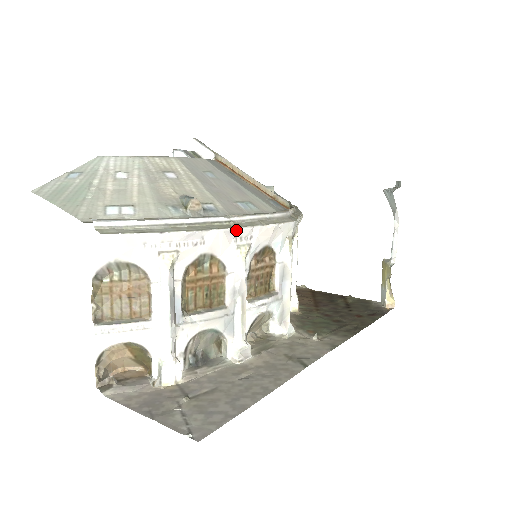
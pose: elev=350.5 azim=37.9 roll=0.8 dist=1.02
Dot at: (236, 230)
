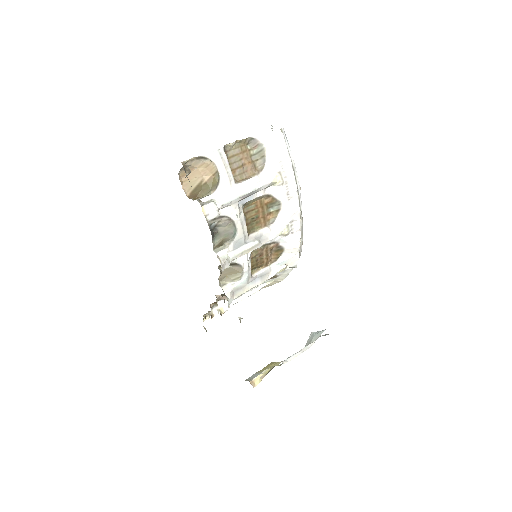
Dot at: (299, 218)
